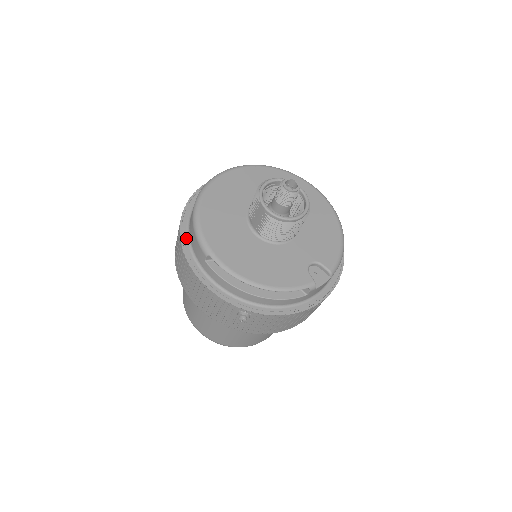
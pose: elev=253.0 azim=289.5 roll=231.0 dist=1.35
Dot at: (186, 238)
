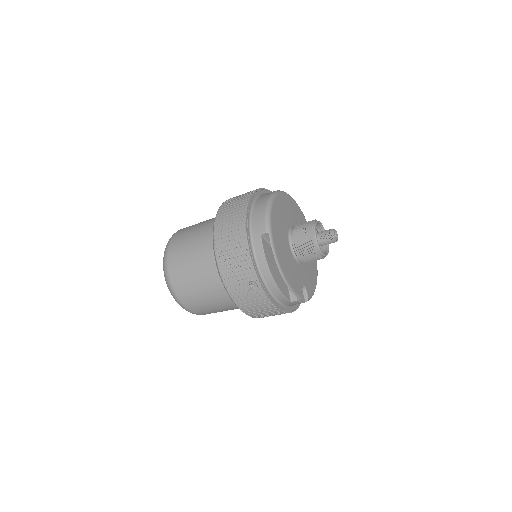
Dot at: (250, 211)
